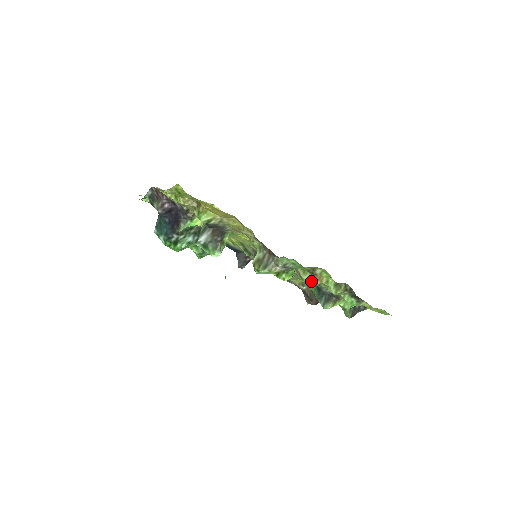
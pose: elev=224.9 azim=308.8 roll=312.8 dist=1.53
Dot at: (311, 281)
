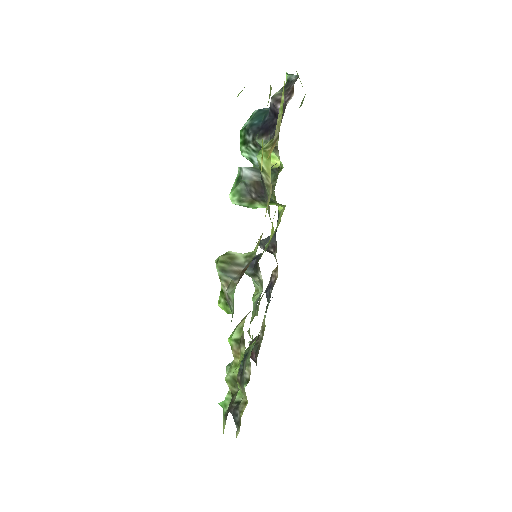
Dot at: (233, 341)
